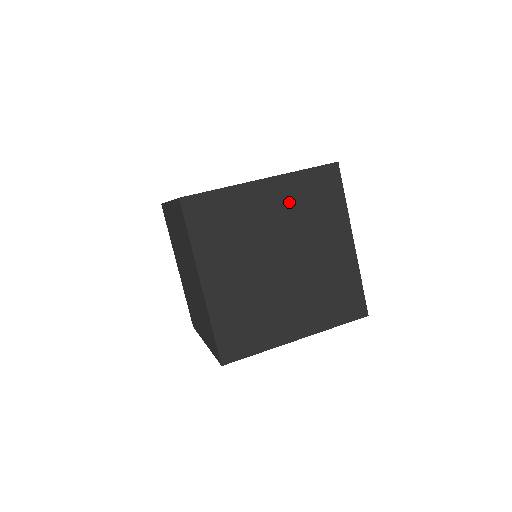
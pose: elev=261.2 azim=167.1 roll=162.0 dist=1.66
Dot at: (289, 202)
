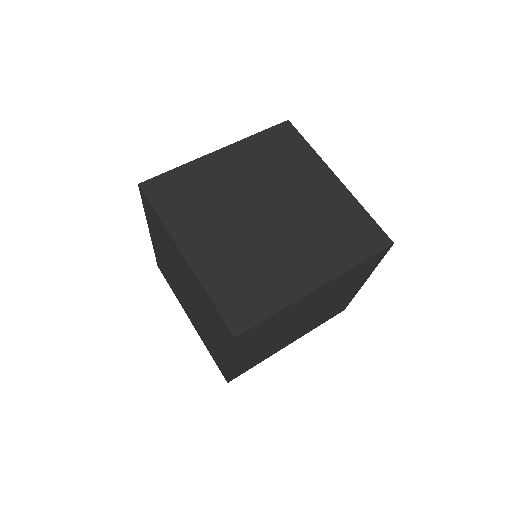
Dot at: (332, 288)
